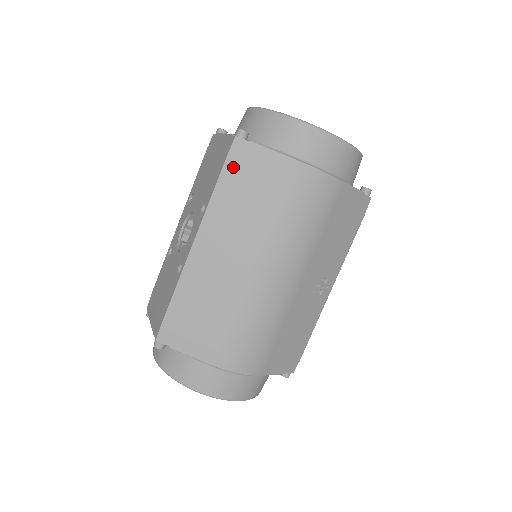
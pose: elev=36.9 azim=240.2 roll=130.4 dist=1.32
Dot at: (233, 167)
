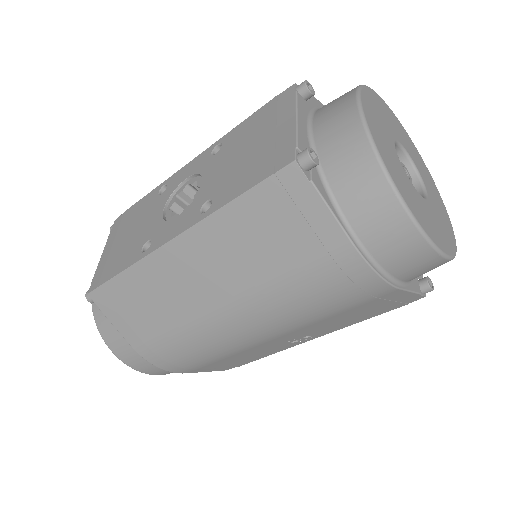
Dot at: (267, 196)
